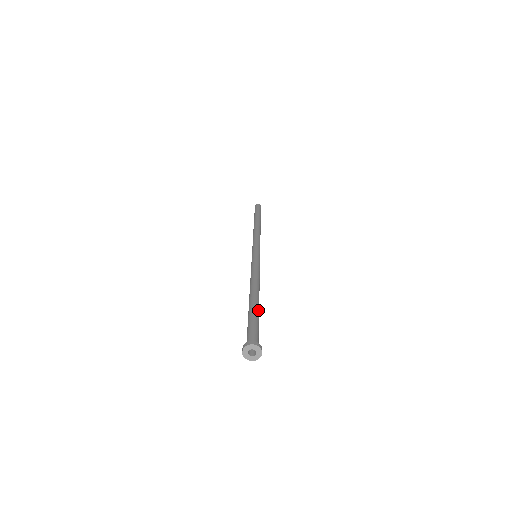
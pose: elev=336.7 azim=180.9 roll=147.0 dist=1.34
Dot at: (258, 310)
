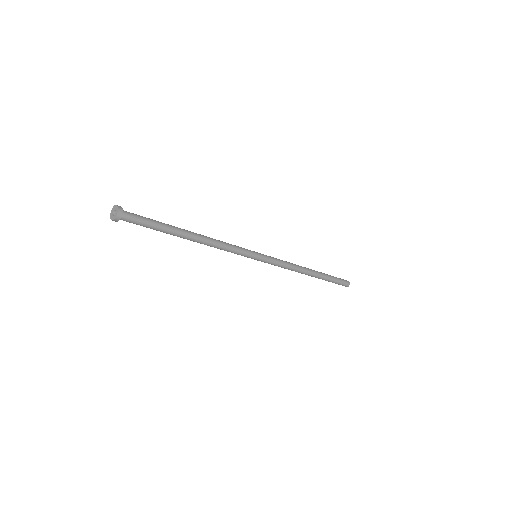
Dot at: (170, 226)
